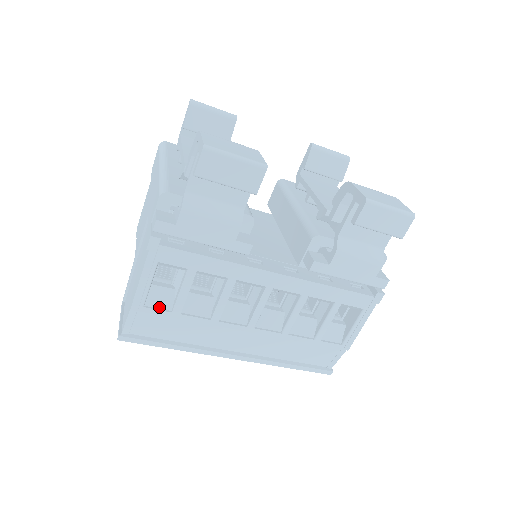
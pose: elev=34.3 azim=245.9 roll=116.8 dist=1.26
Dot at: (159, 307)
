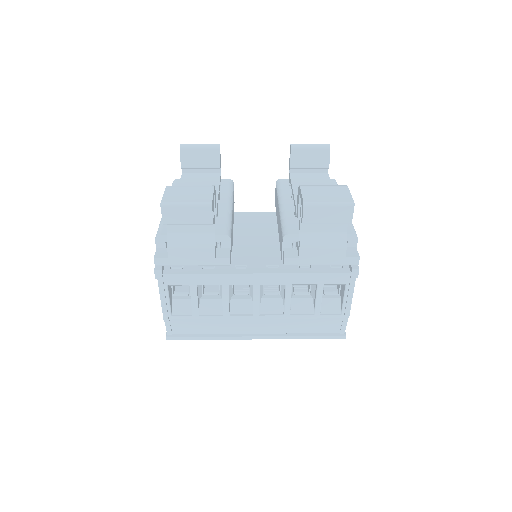
Dot at: (183, 314)
